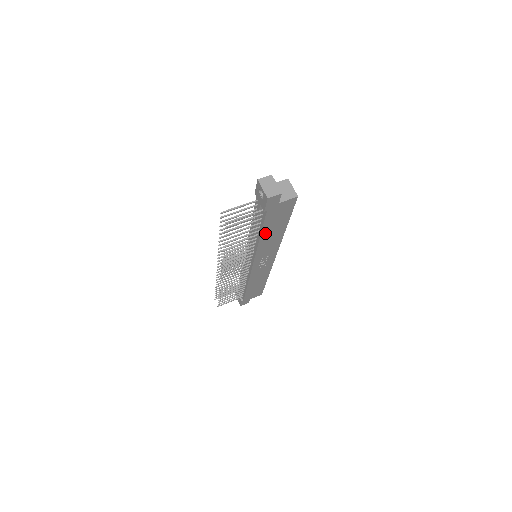
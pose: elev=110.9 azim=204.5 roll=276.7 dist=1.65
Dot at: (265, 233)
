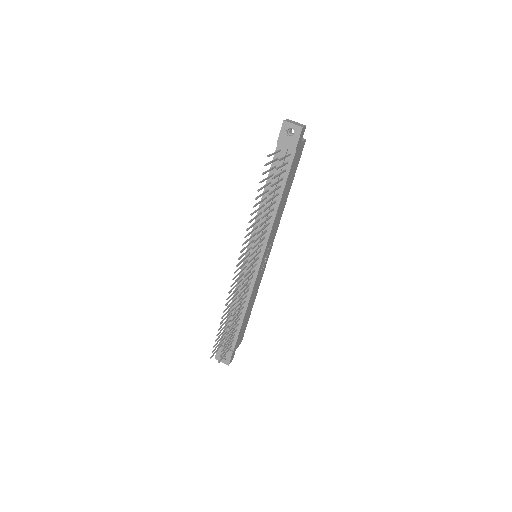
Dot at: (283, 195)
